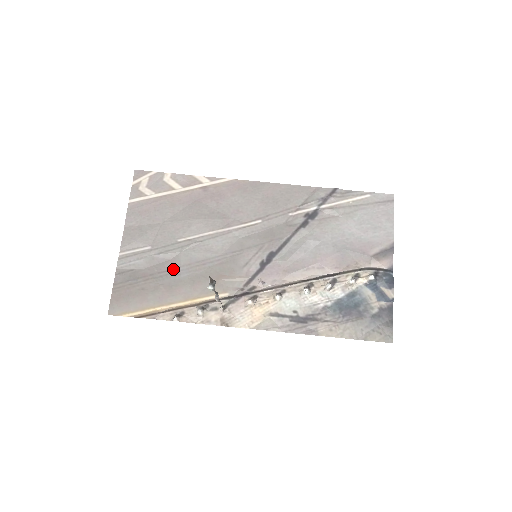
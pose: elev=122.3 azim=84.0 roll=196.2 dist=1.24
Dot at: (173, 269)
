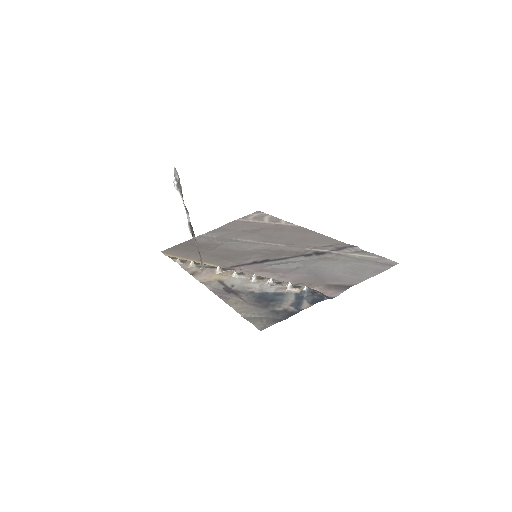
Dot at: (212, 248)
